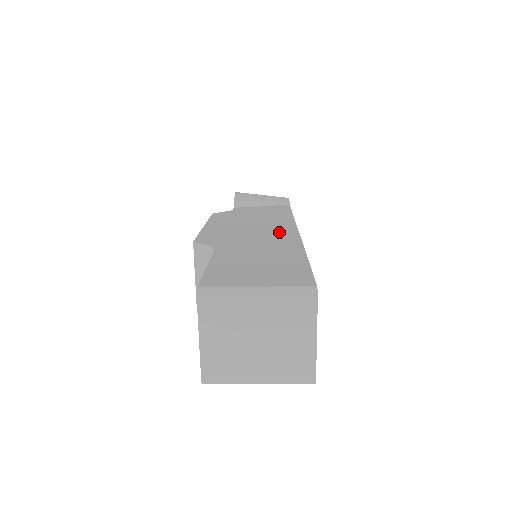
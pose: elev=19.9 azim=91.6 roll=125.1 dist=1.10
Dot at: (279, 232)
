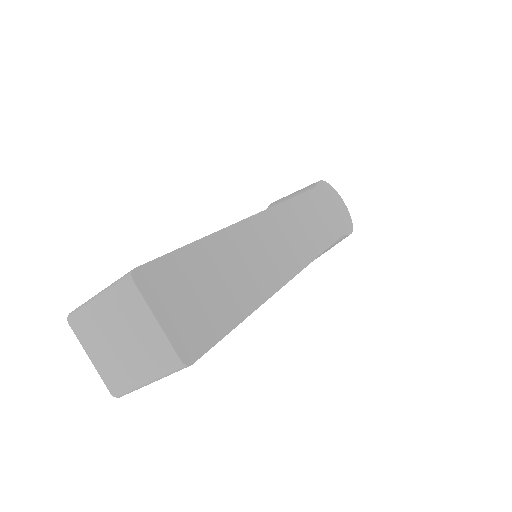
Dot at: occluded
